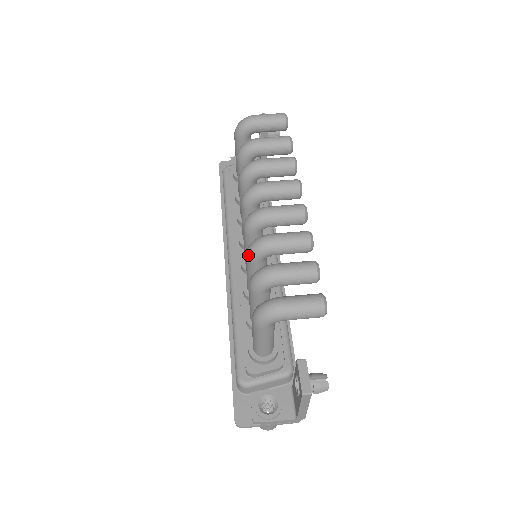
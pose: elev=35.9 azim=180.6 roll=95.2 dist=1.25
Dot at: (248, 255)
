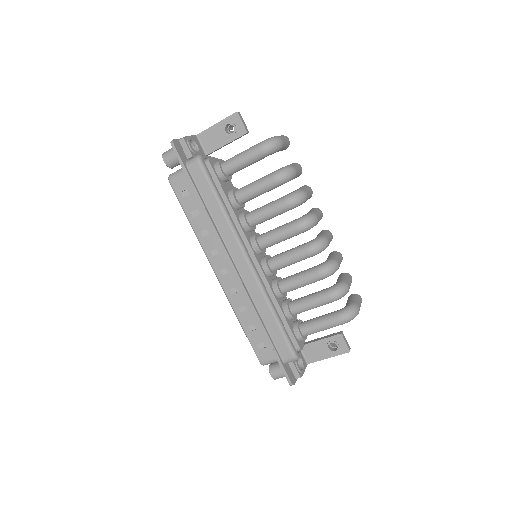
Dot at: (325, 275)
